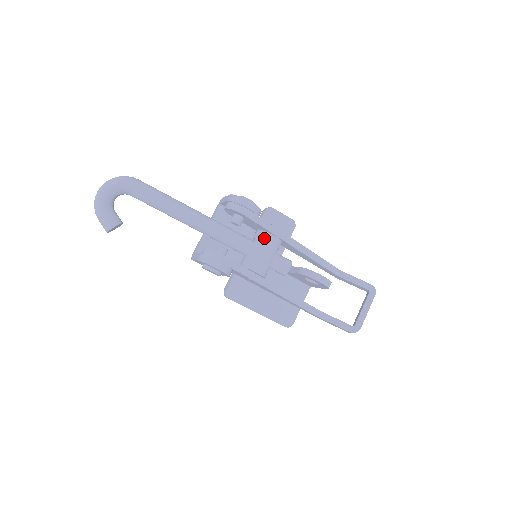
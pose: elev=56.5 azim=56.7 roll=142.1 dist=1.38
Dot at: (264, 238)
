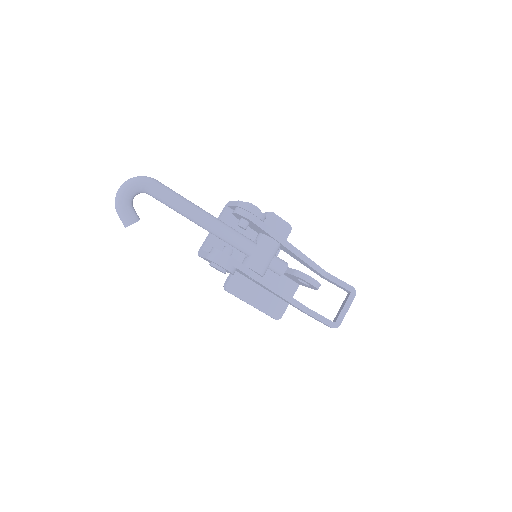
Dot at: (266, 242)
